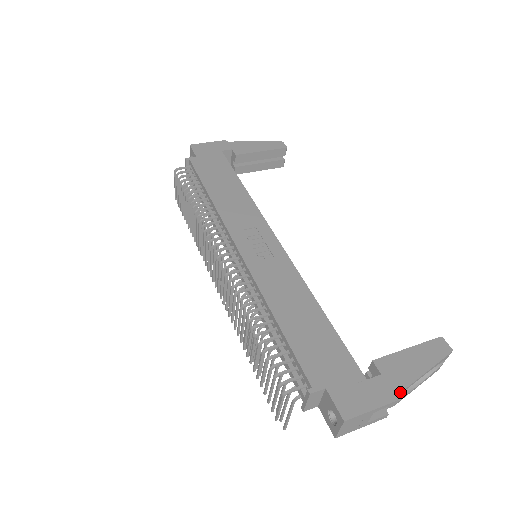
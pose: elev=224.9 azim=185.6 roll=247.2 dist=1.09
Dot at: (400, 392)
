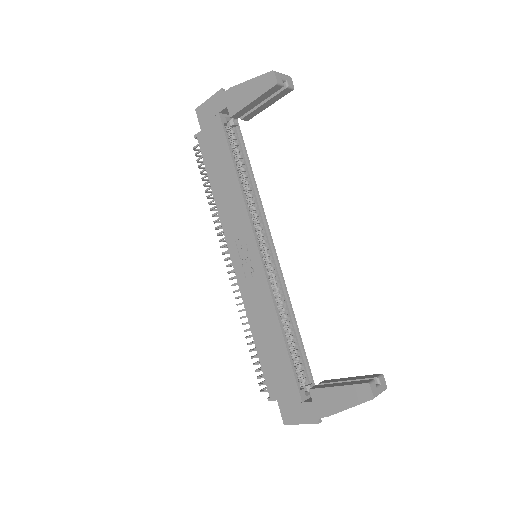
Dot at: (325, 416)
